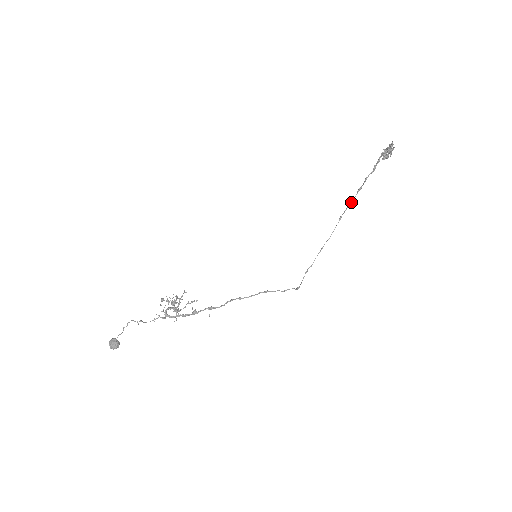
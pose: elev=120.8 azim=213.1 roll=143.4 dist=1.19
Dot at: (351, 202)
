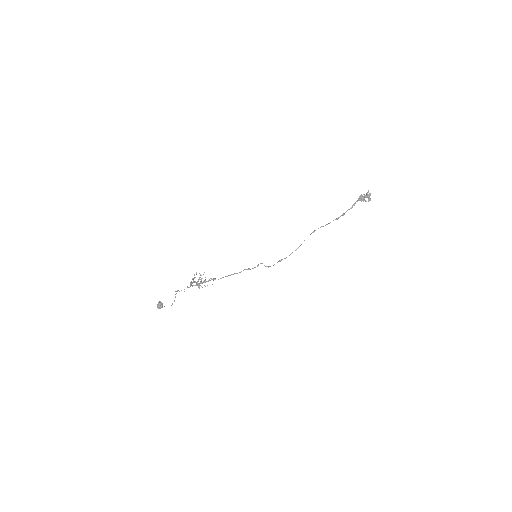
Dot at: (327, 224)
